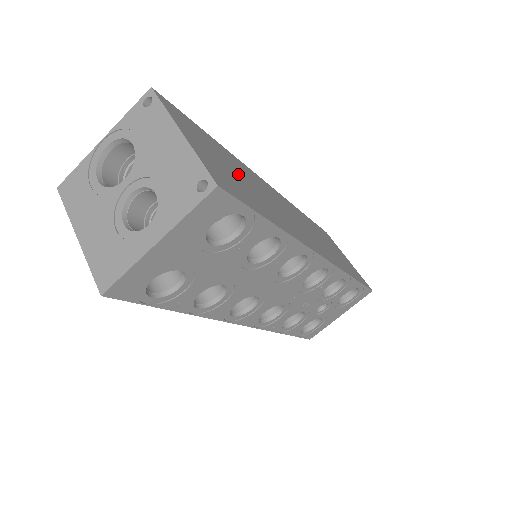
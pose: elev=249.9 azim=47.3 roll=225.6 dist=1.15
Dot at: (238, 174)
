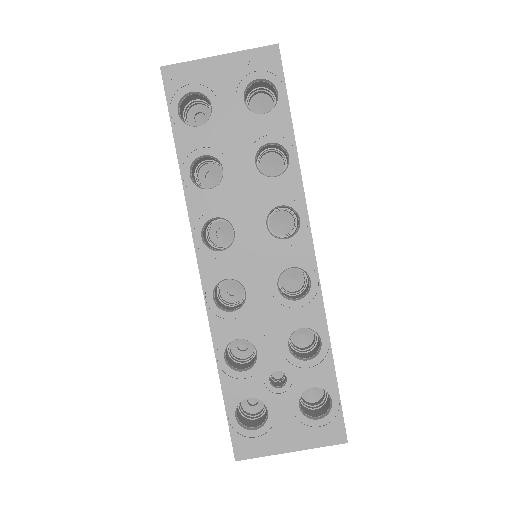
Dot at: occluded
